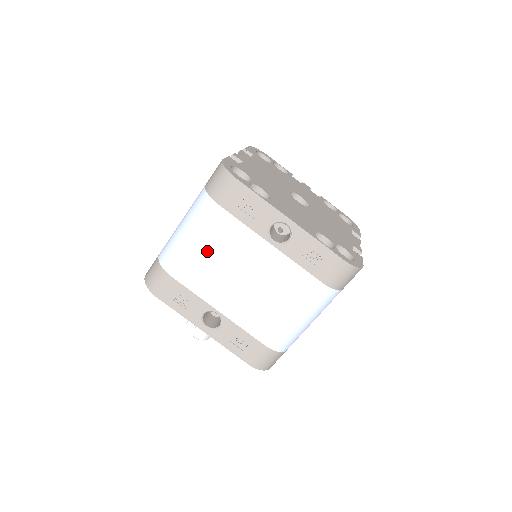
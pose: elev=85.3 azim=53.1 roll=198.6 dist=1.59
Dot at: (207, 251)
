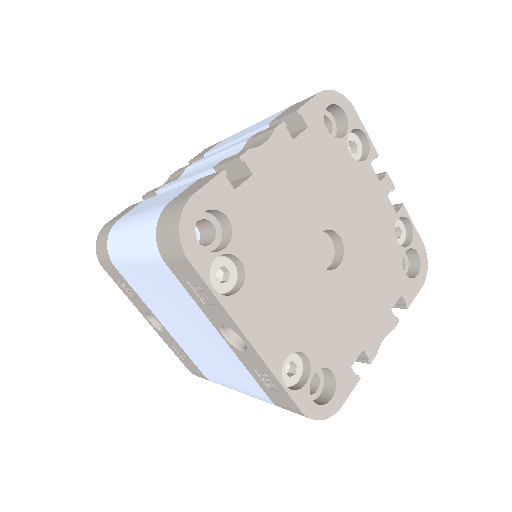
Dot at: (150, 281)
